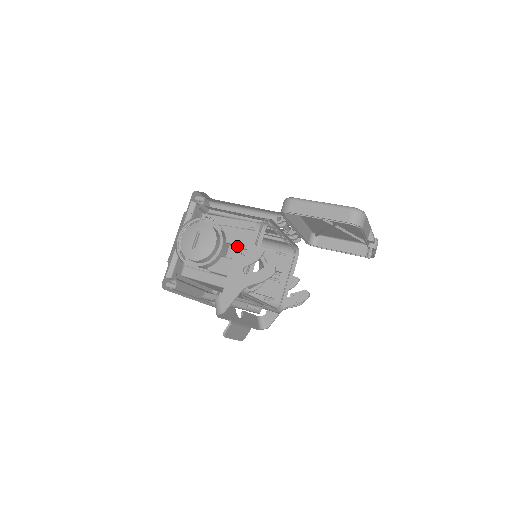
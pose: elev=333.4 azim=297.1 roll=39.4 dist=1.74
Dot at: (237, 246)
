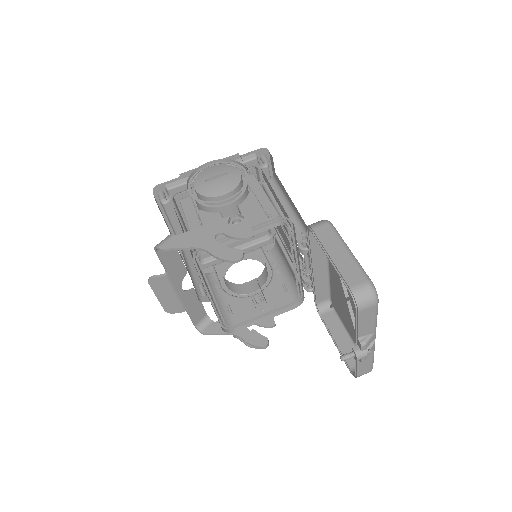
Dot at: occluded
